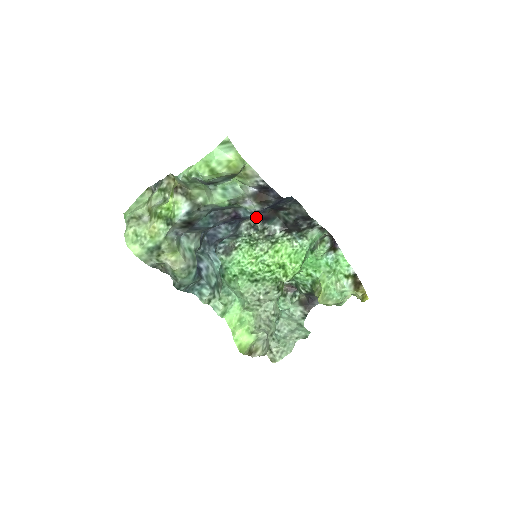
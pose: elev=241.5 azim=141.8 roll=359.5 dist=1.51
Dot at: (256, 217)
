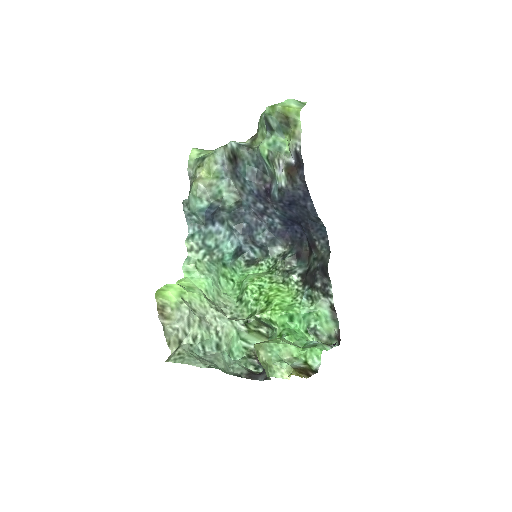
Dot at: (293, 248)
